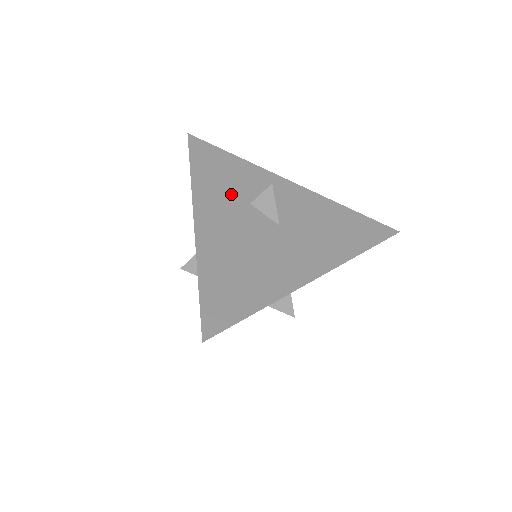
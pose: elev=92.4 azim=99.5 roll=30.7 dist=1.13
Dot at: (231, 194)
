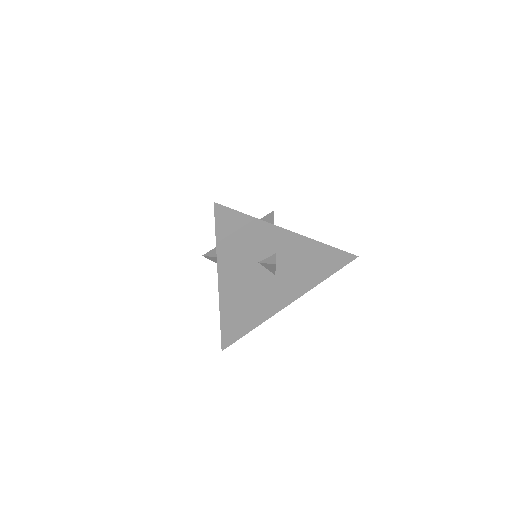
Dot at: (245, 258)
